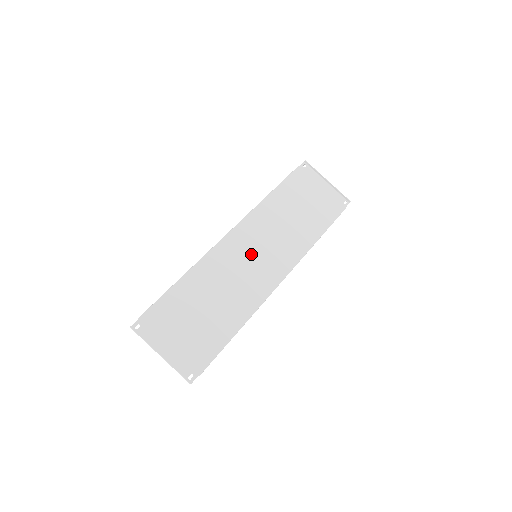
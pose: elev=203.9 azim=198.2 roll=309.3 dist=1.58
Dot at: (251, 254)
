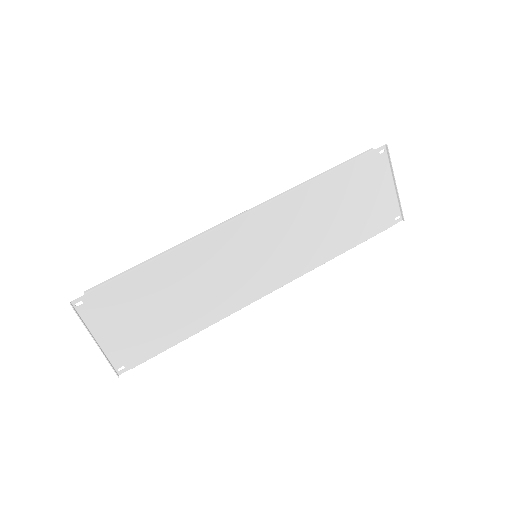
Dot at: (251, 253)
